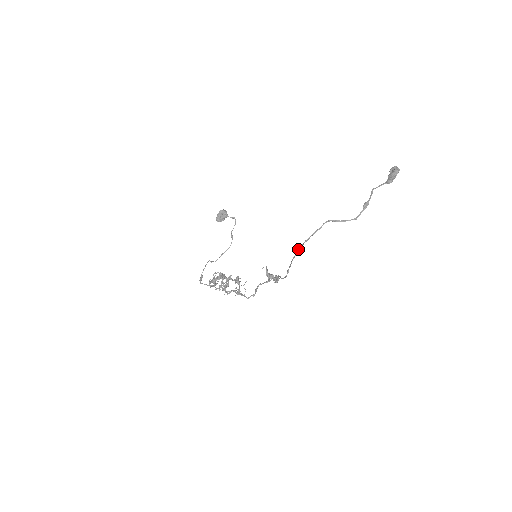
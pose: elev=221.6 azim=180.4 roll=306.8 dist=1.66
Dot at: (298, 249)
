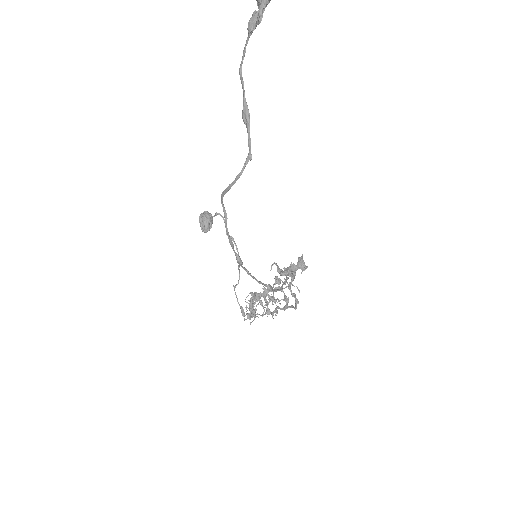
Dot at: occluded
